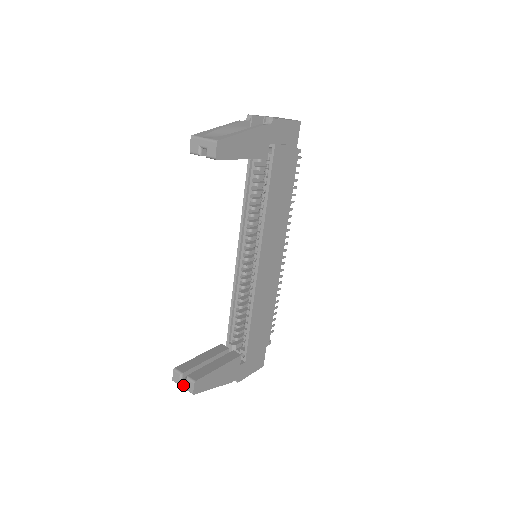
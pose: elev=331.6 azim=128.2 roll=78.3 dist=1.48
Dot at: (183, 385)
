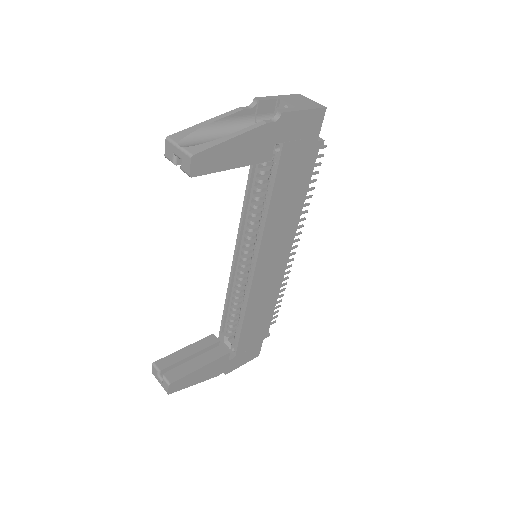
Dot at: (160, 382)
